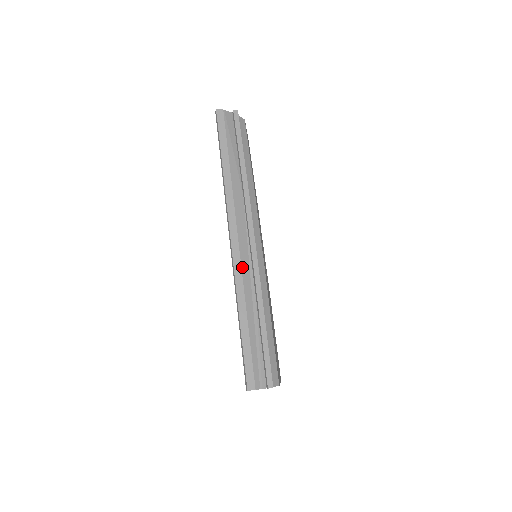
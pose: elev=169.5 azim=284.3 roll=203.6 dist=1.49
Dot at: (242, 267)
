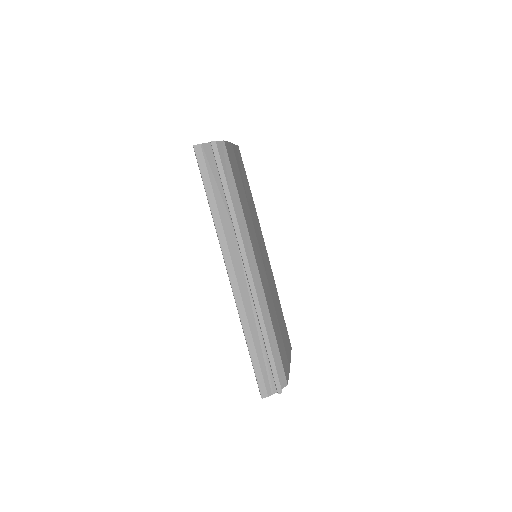
Dot at: (243, 300)
